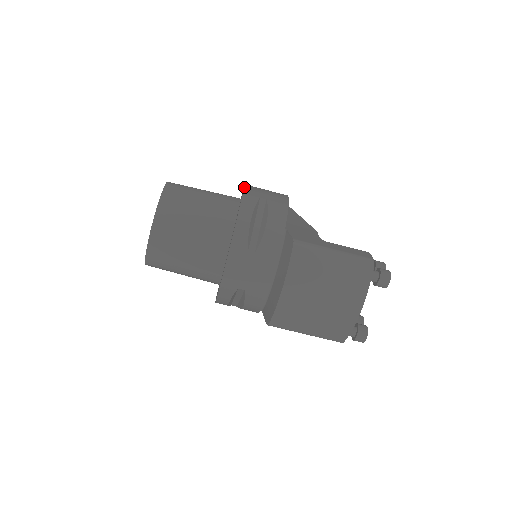
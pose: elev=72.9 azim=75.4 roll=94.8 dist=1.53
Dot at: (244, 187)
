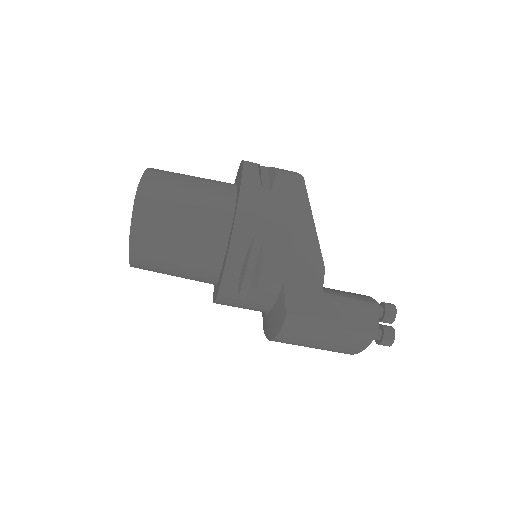
Dot at: (236, 212)
